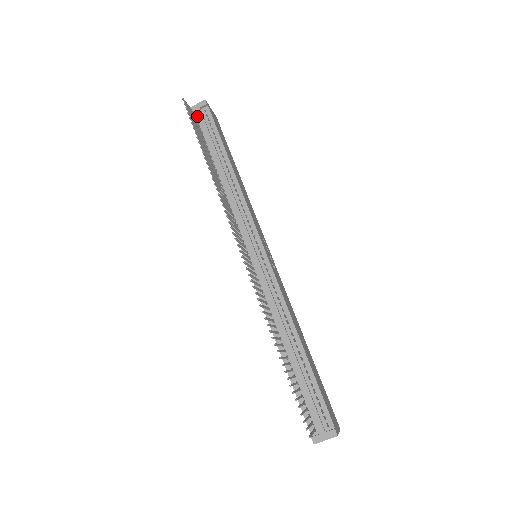
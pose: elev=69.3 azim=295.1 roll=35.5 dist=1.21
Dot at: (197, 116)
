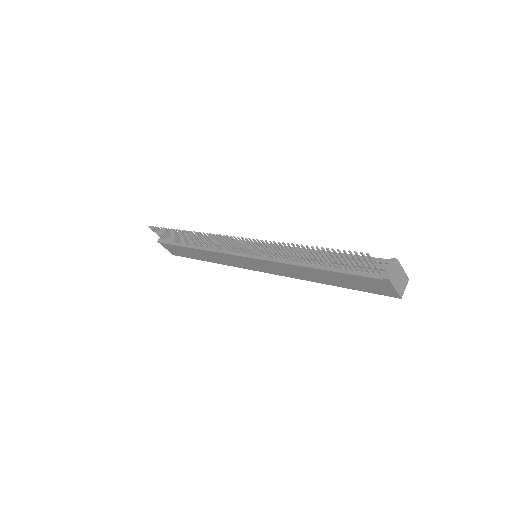
Dot at: (166, 239)
